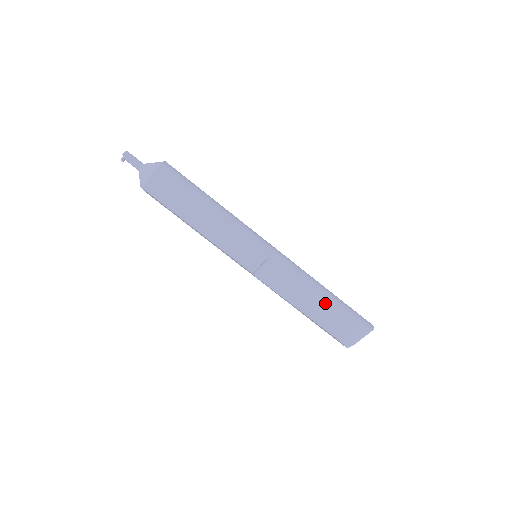
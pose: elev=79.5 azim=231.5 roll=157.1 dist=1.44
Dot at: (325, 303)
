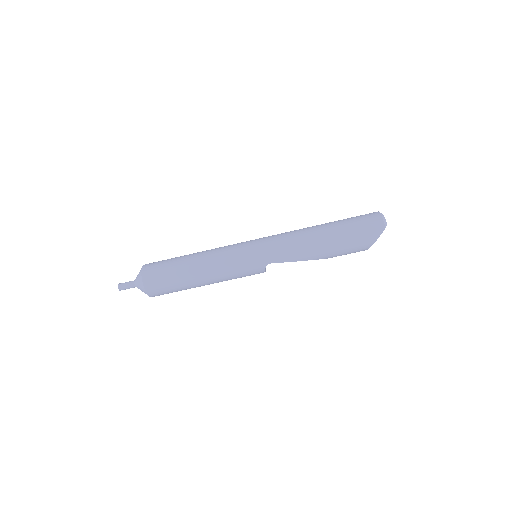
Dot at: (331, 253)
